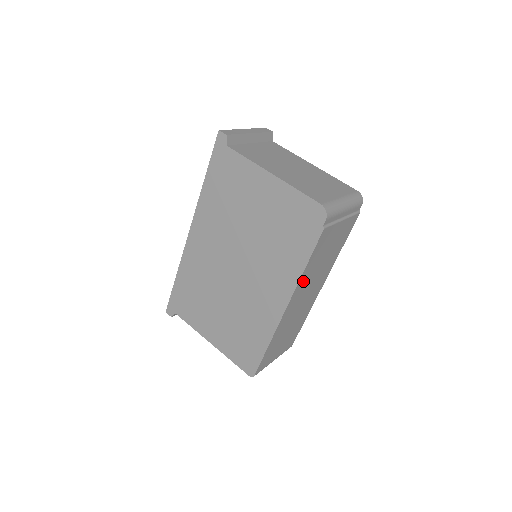
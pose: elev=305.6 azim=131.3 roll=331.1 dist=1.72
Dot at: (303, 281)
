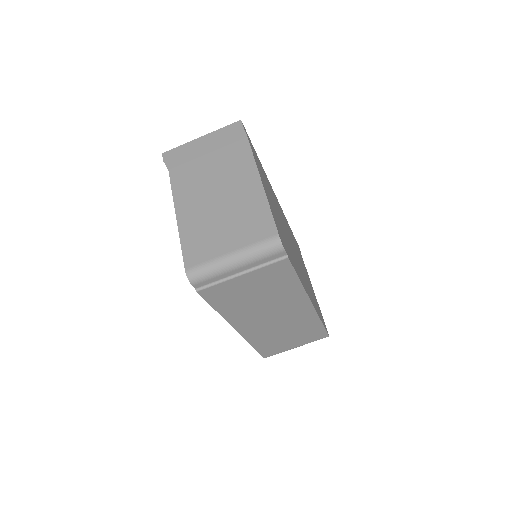
Dot at: (236, 315)
